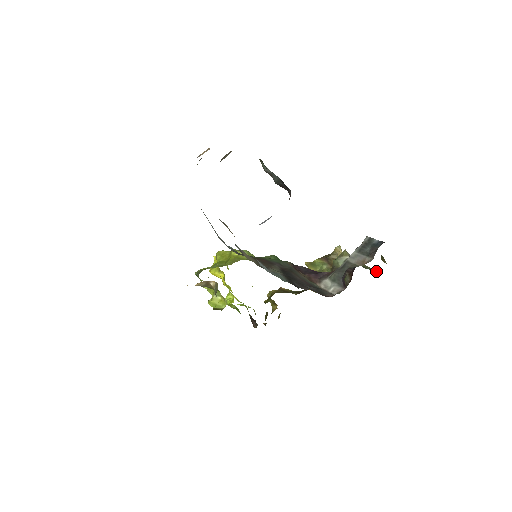
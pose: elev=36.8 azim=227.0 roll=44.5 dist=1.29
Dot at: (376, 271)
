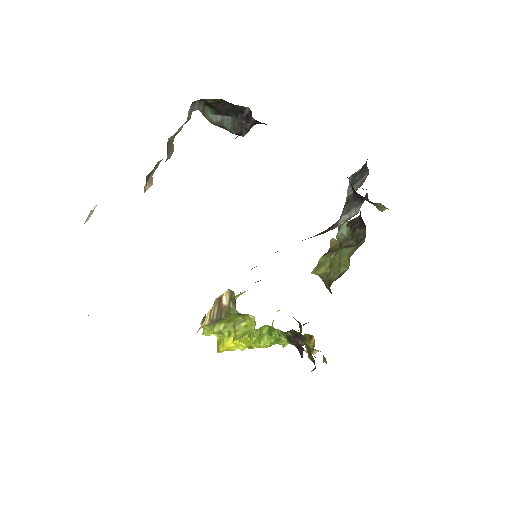
Dot at: occluded
